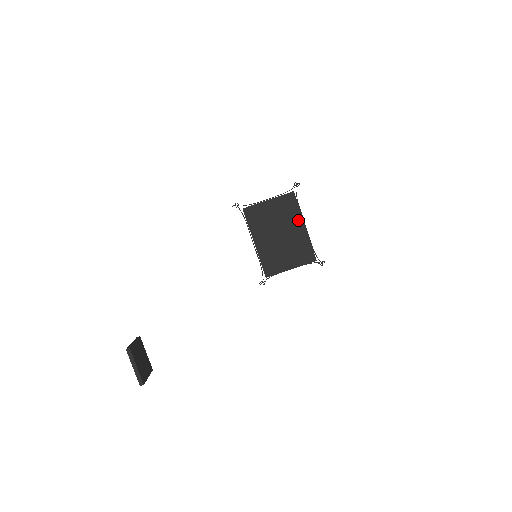
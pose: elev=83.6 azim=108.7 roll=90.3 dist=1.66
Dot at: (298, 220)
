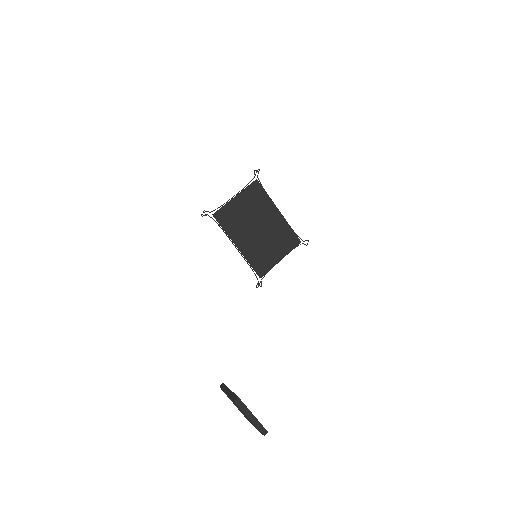
Dot at: (271, 207)
